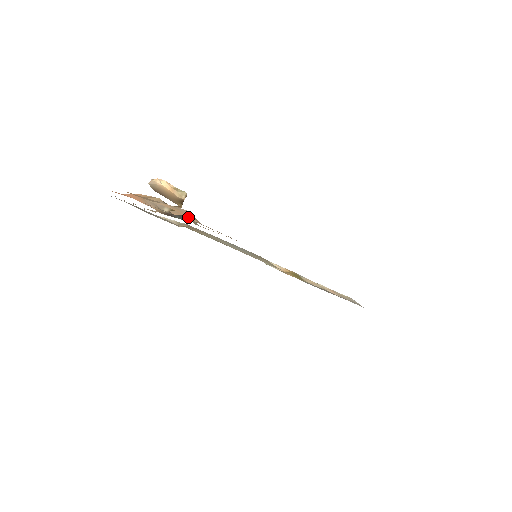
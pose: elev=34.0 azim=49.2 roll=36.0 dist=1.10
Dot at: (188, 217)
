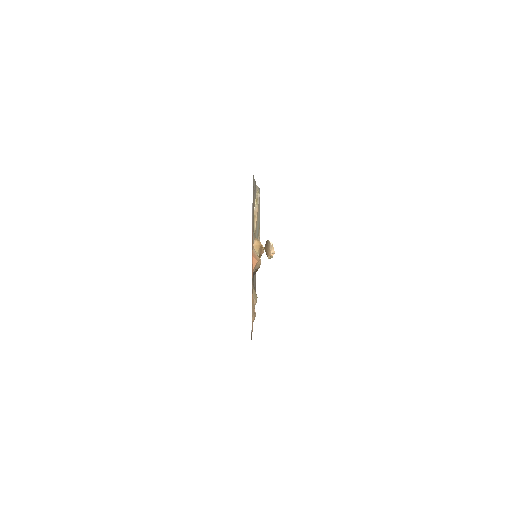
Dot at: occluded
